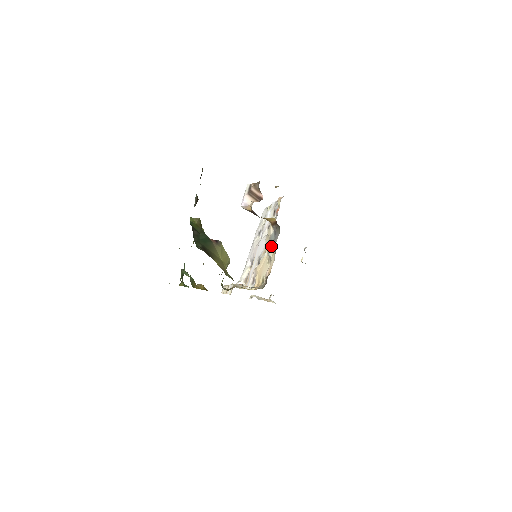
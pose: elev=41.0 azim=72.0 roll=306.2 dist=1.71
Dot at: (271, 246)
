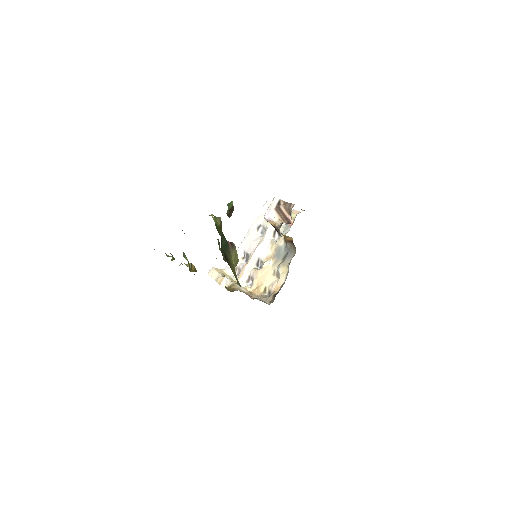
Dot at: (282, 262)
